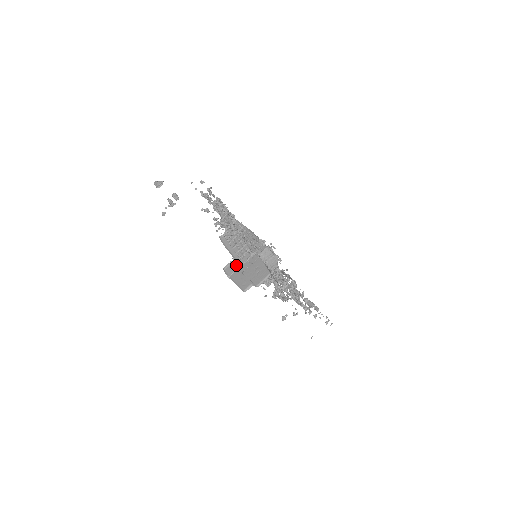
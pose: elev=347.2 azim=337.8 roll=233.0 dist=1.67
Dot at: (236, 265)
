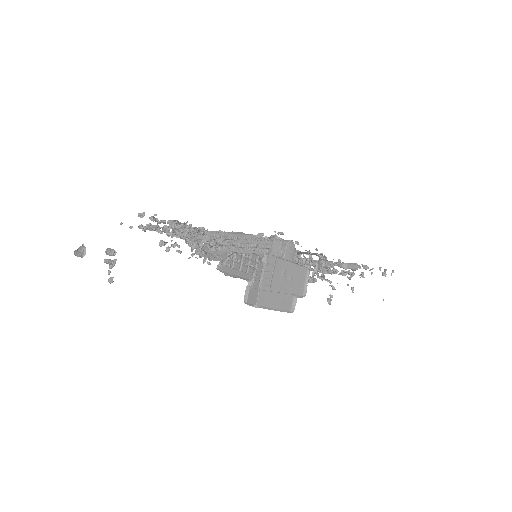
Dot at: (255, 287)
